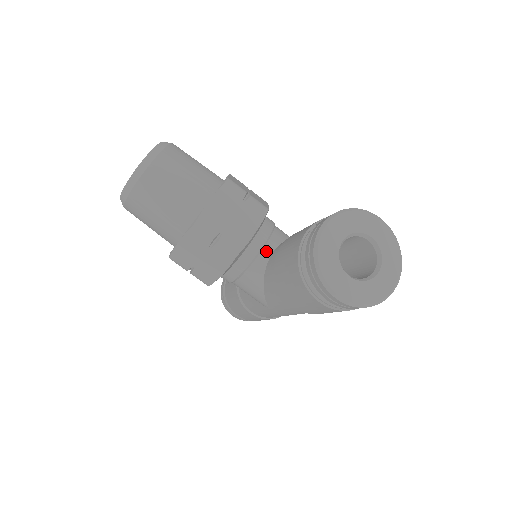
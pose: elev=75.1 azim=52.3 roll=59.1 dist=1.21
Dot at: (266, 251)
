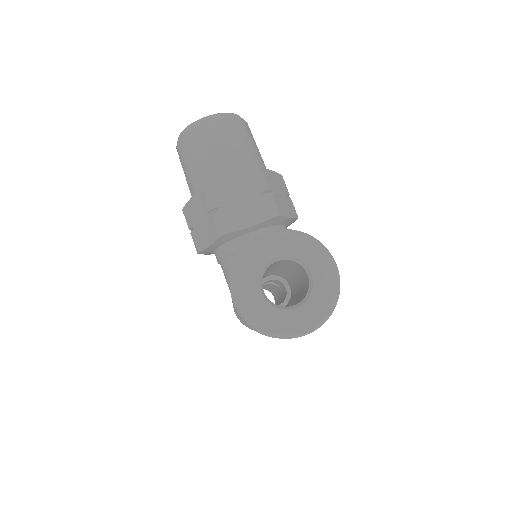
Dot at: occluded
